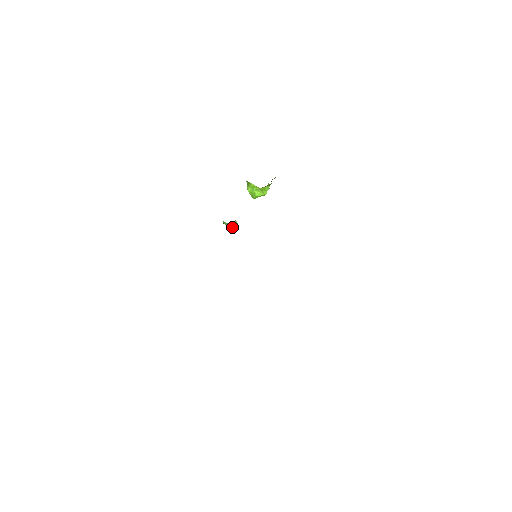
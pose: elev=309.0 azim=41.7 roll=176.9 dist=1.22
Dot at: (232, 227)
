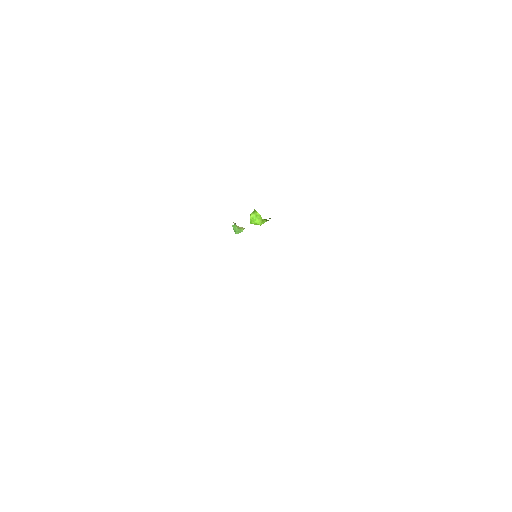
Dot at: (237, 232)
